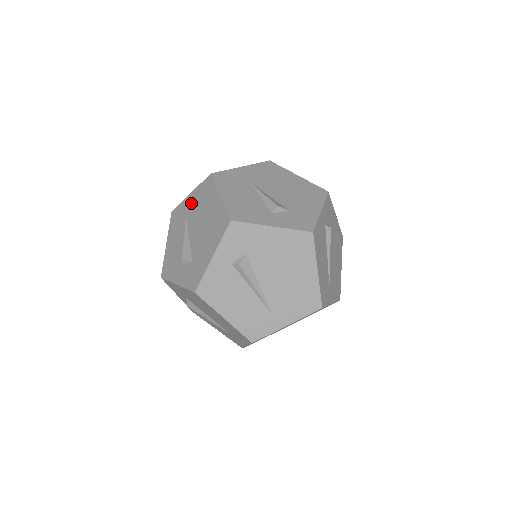
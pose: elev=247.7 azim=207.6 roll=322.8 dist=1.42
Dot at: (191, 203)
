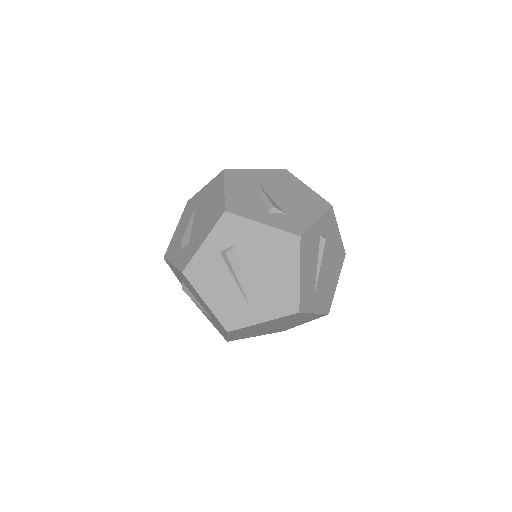
Dot at: (203, 194)
